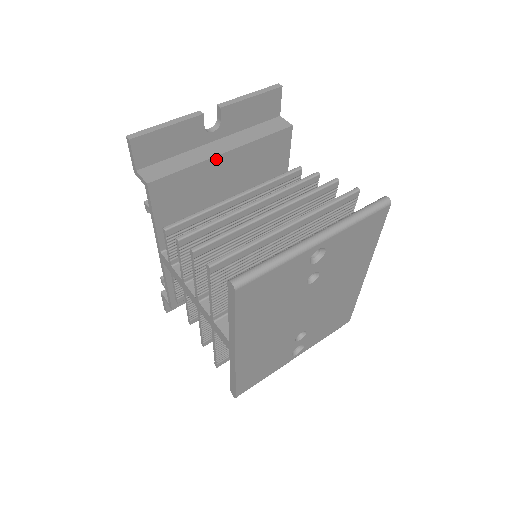
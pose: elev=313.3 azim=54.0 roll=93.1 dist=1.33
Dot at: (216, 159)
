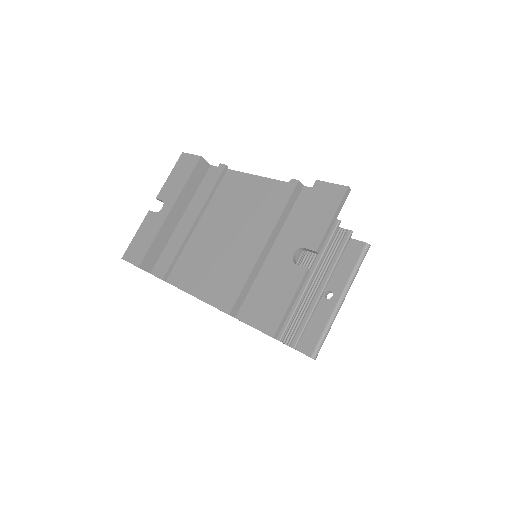
Dot at: occluded
